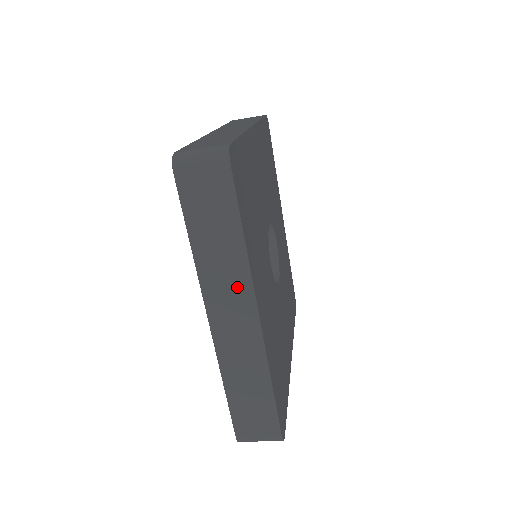
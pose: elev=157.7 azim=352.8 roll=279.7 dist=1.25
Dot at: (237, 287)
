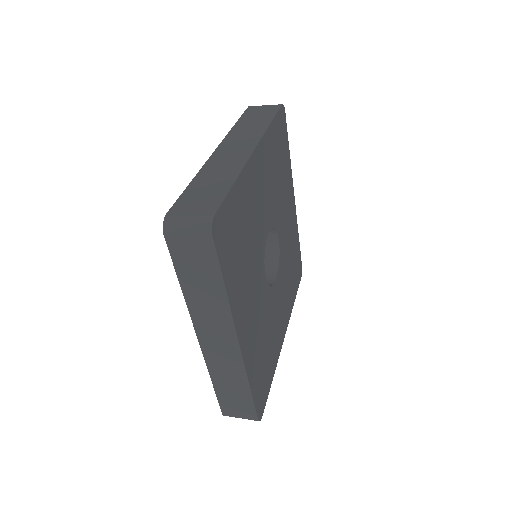
Dot at: (221, 322)
